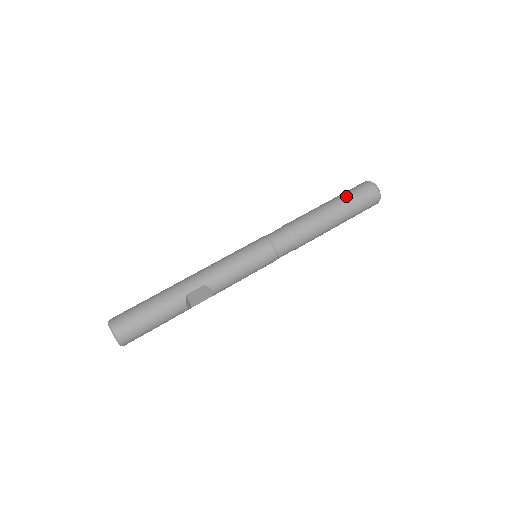
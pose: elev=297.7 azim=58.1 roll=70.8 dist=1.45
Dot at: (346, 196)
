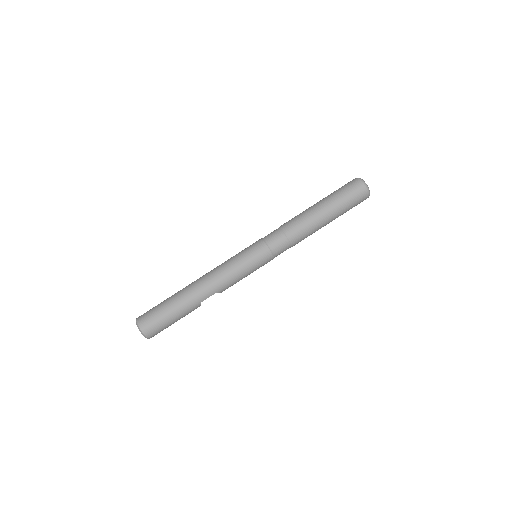
Dot at: (341, 203)
